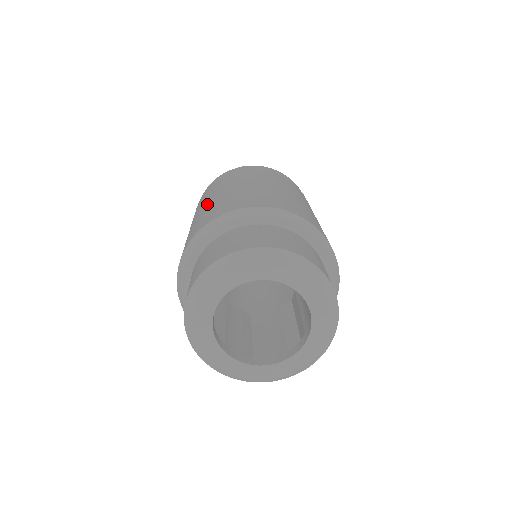
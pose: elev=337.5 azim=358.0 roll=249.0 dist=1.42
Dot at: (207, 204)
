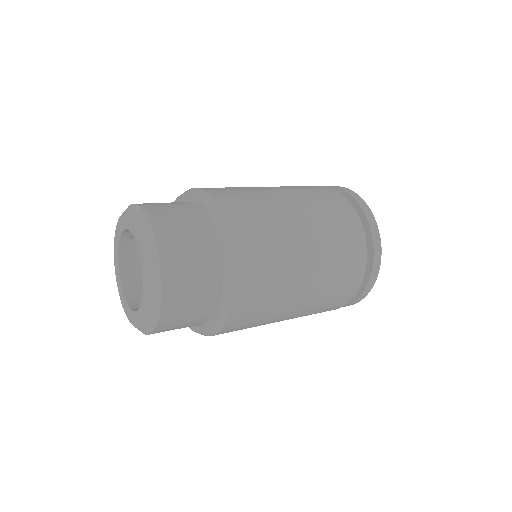
Dot at: (269, 189)
